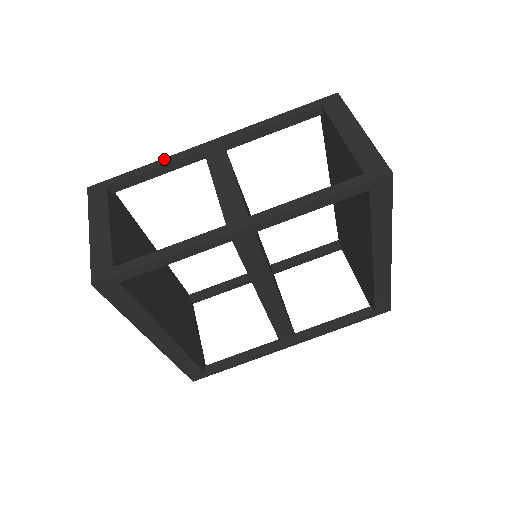
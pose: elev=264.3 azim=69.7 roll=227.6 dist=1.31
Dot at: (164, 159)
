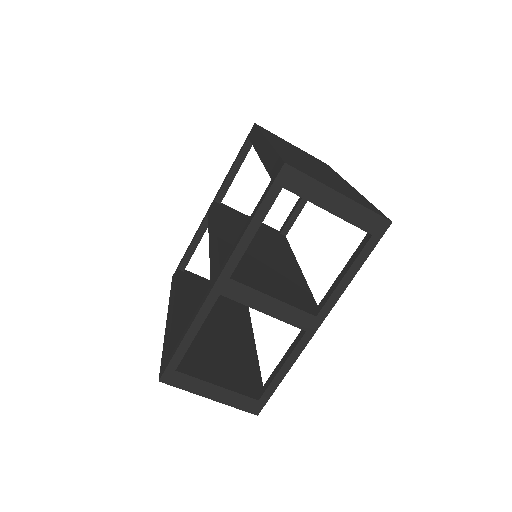
Dot at: (194, 323)
